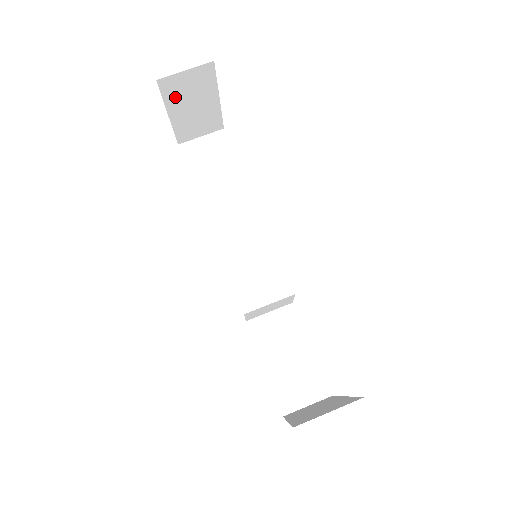
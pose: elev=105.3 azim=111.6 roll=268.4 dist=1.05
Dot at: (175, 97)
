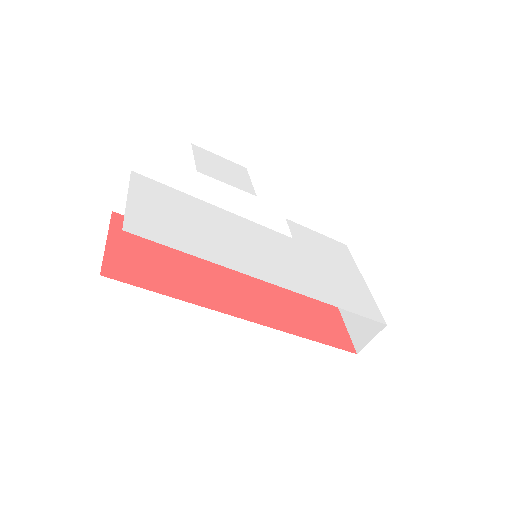
Dot at: occluded
